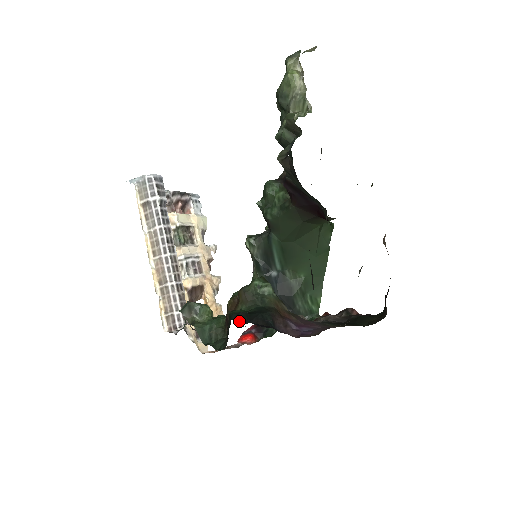
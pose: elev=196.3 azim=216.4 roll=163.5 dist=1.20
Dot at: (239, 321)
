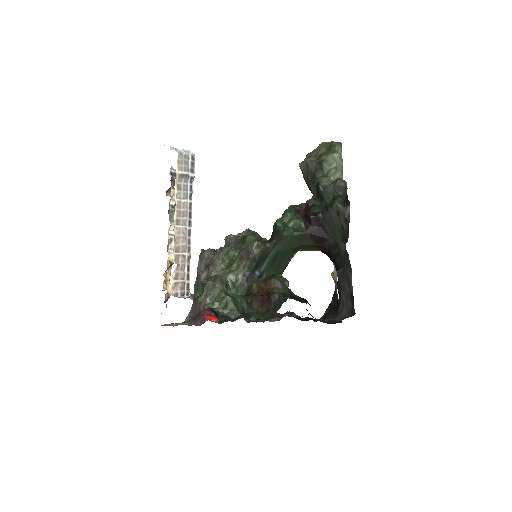
Dot at: (297, 300)
